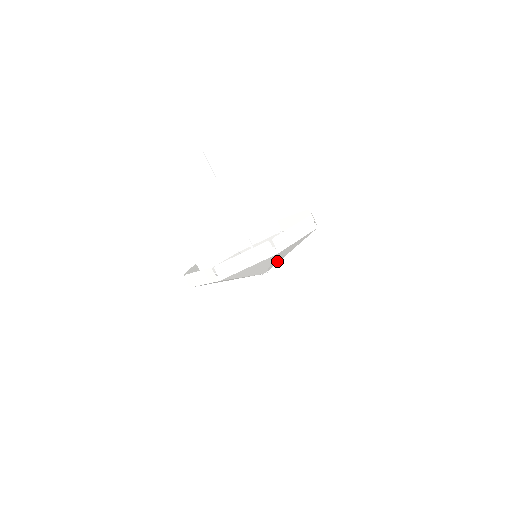
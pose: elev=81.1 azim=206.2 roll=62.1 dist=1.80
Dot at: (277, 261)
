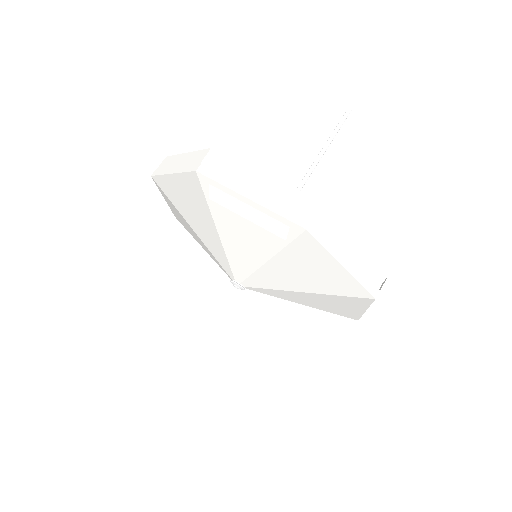
Dot at: (286, 295)
